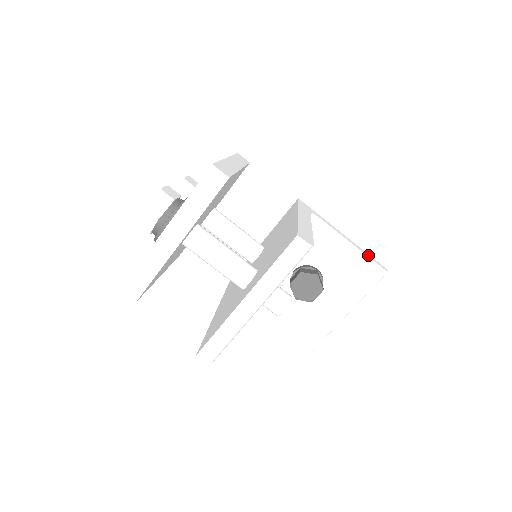
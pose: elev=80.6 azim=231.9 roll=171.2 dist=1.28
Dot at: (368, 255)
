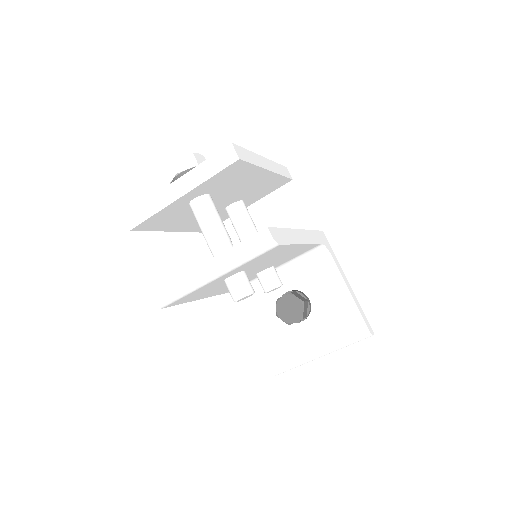
Dot at: (361, 310)
